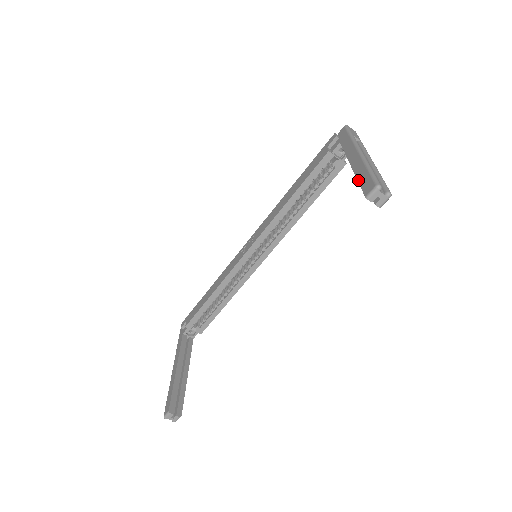
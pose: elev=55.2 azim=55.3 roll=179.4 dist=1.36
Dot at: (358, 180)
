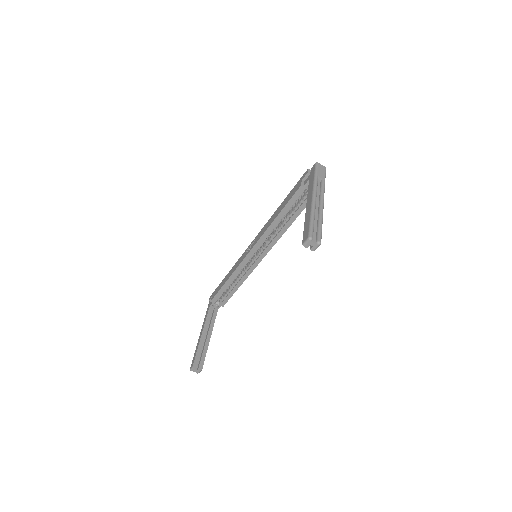
Dot at: (304, 226)
